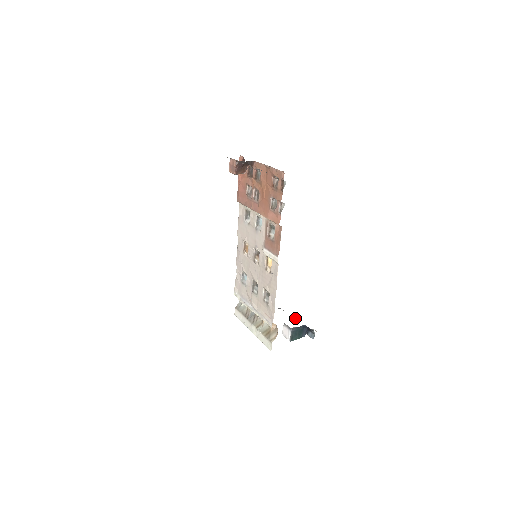
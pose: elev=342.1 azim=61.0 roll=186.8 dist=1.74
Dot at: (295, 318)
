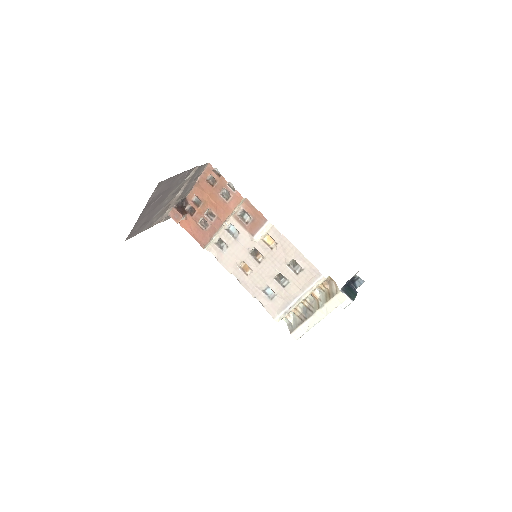
Dot at: occluded
